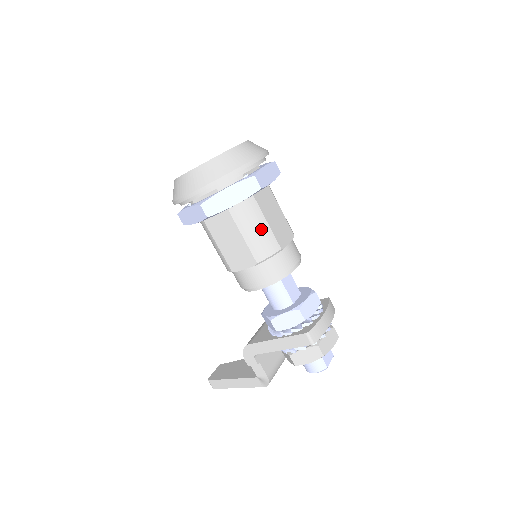
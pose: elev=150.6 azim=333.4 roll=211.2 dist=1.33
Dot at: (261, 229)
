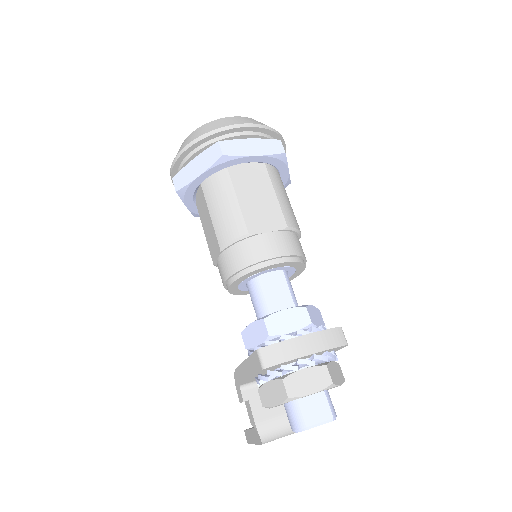
Dot at: (228, 207)
